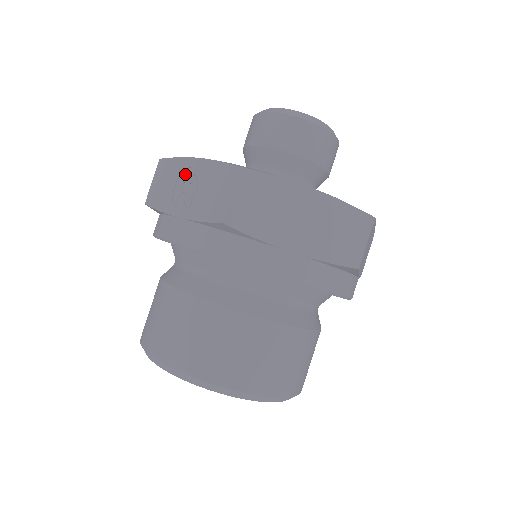
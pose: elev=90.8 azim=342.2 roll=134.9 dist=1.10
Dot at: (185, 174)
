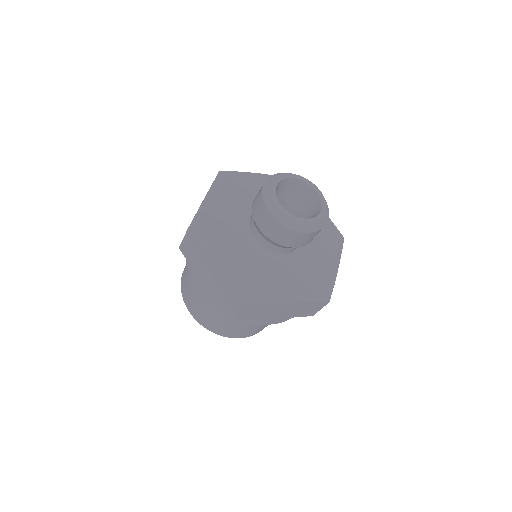
Dot at: (278, 307)
